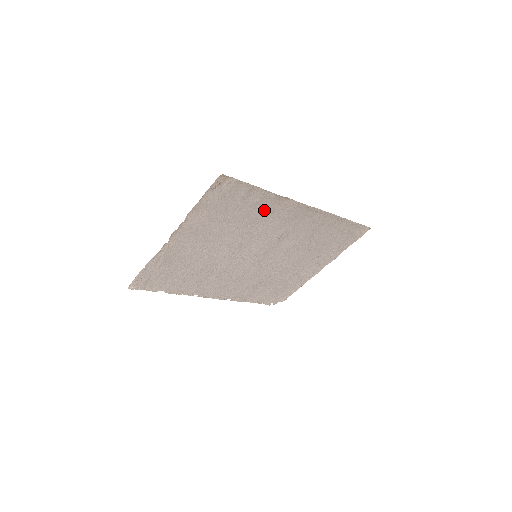
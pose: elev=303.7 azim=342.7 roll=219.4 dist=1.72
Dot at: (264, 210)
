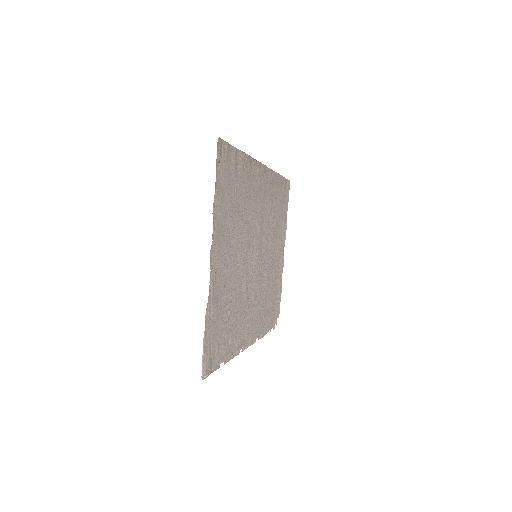
Dot at: (247, 183)
